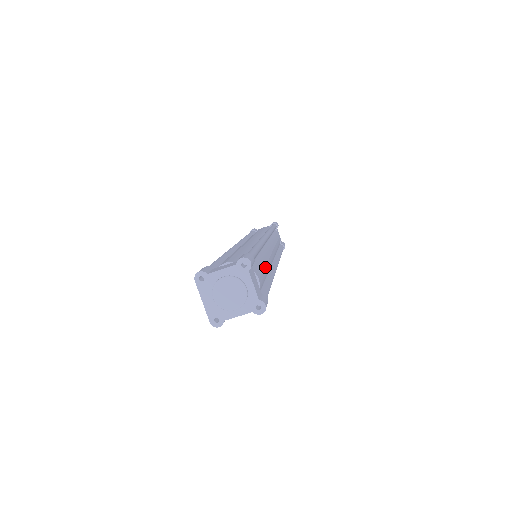
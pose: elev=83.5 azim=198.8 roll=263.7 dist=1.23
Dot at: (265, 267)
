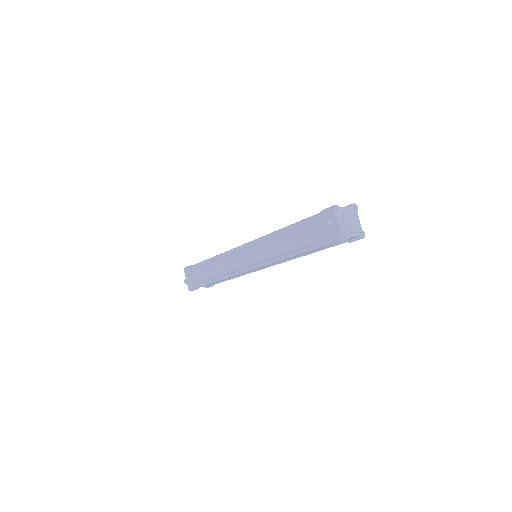
Dot at: occluded
